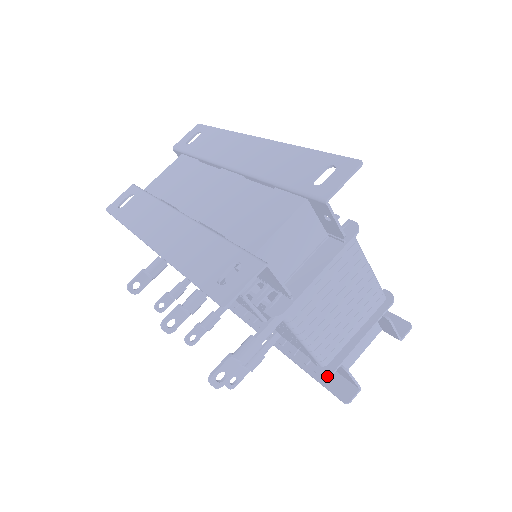
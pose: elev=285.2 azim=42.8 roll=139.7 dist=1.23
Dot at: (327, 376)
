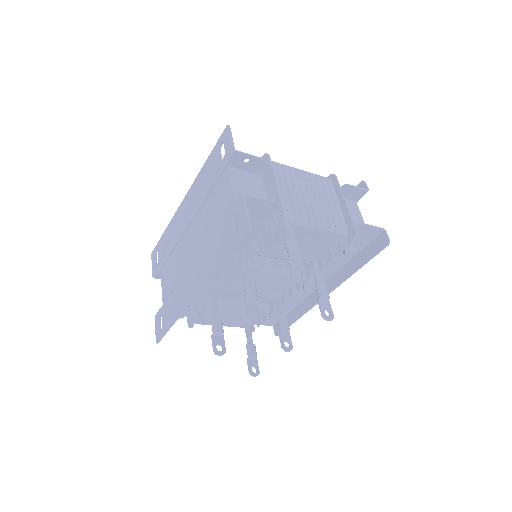
Dot at: (356, 235)
